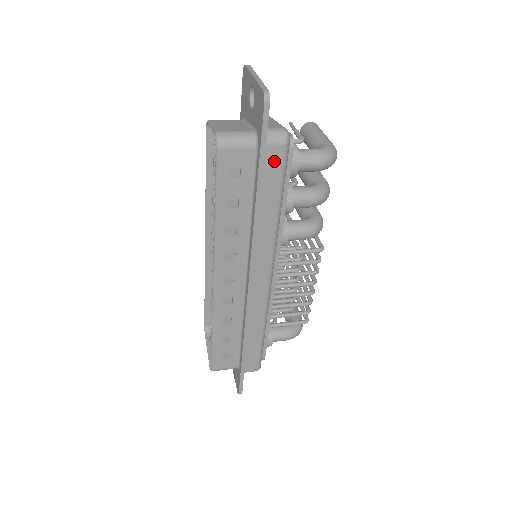
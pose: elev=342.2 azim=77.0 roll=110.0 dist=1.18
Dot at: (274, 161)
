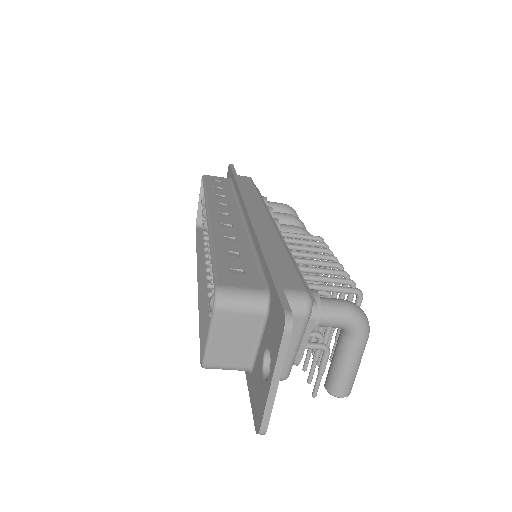
Dot at: (244, 179)
